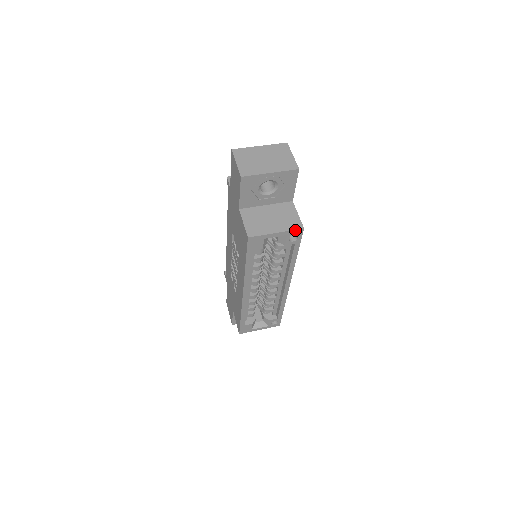
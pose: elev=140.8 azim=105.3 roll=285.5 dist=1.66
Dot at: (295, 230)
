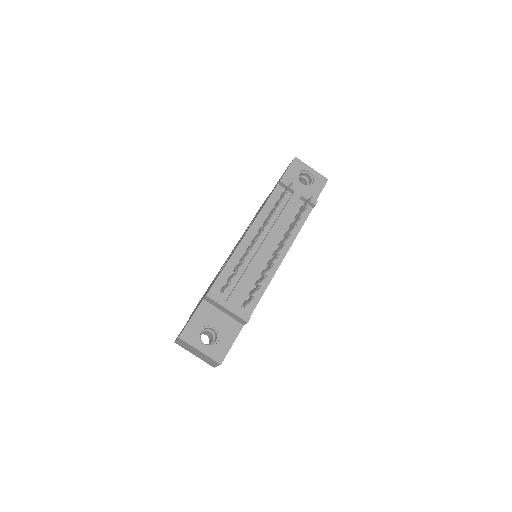
Dot at: occluded
